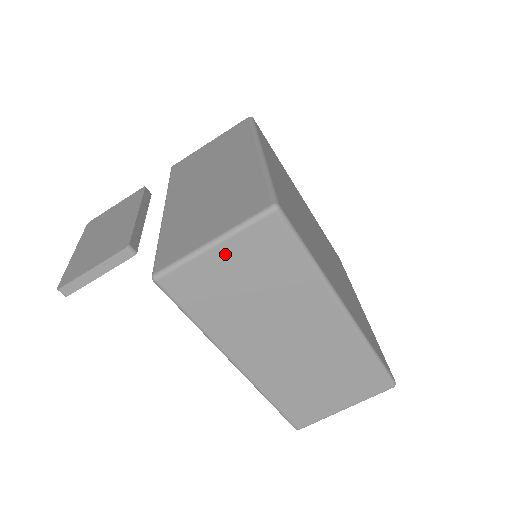
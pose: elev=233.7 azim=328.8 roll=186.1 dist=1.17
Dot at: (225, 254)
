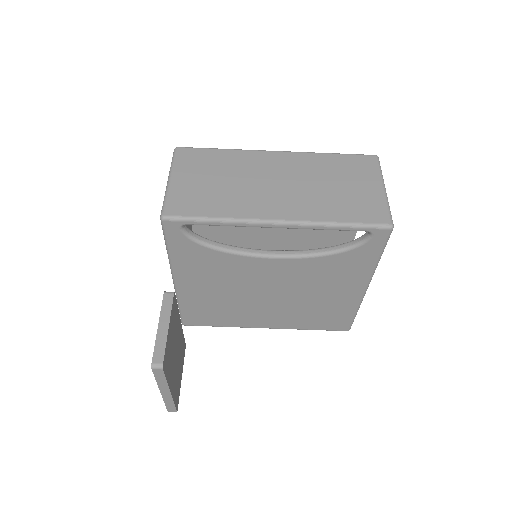
Dot at: (180, 177)
